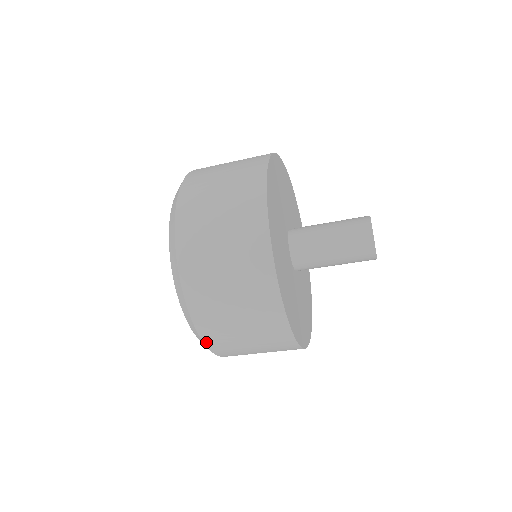
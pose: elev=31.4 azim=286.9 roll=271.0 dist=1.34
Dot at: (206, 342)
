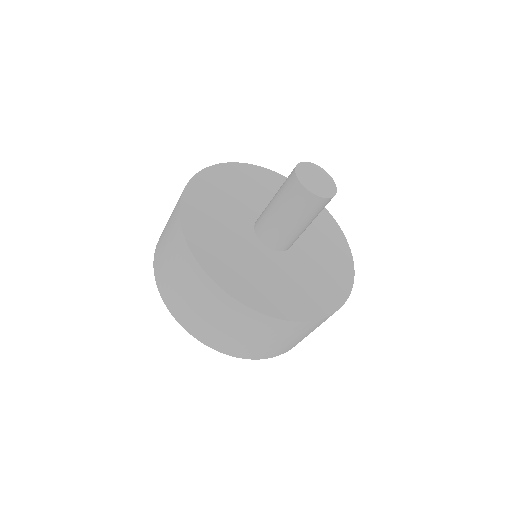
Dot at: (159, 289)
